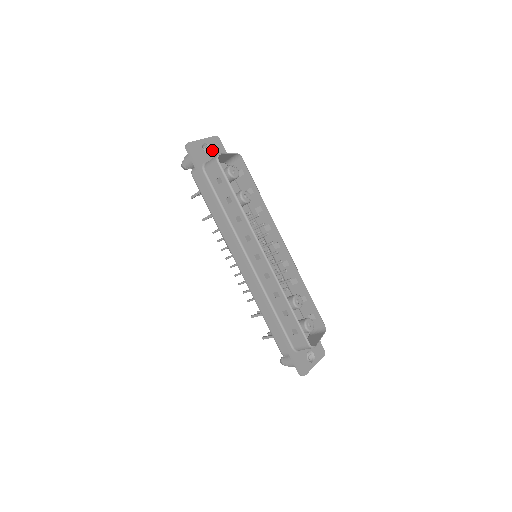
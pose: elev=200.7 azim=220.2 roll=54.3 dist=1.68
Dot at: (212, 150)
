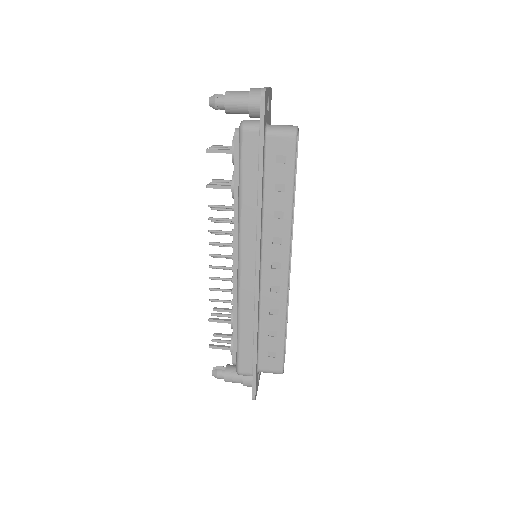
Dot at: (269, 107)
